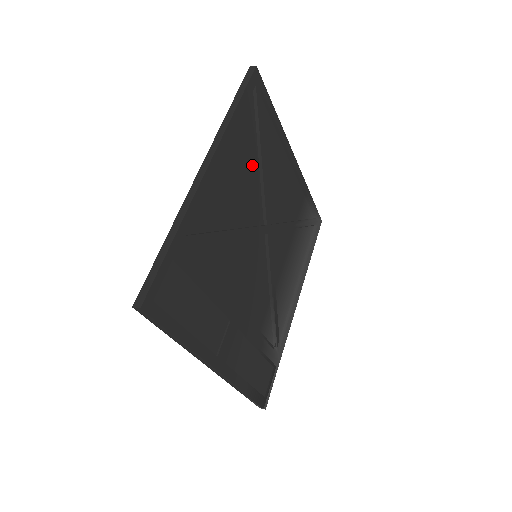
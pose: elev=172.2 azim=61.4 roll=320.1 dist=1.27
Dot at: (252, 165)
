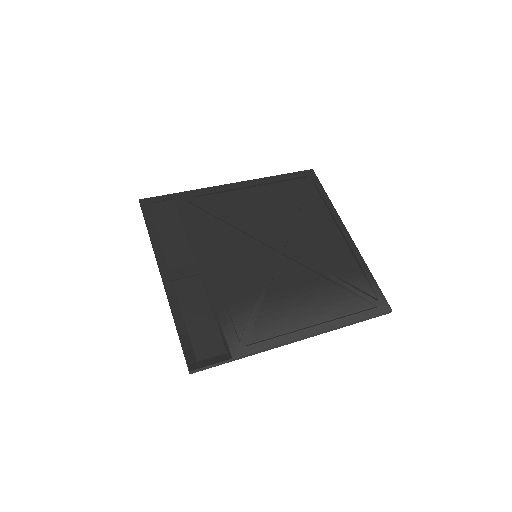
Dot at: (283, 209)
